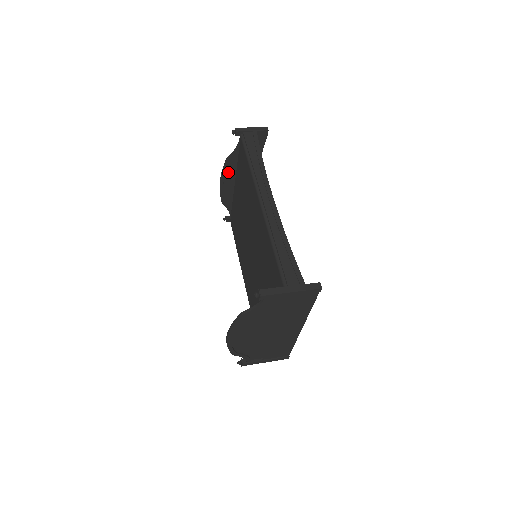
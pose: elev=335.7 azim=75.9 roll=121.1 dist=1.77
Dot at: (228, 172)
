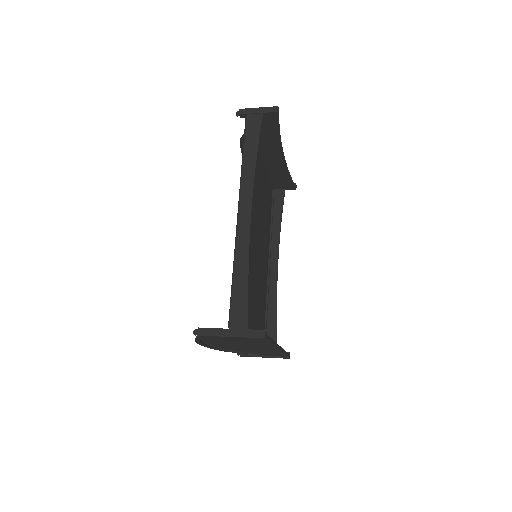
Dot at: occluded
